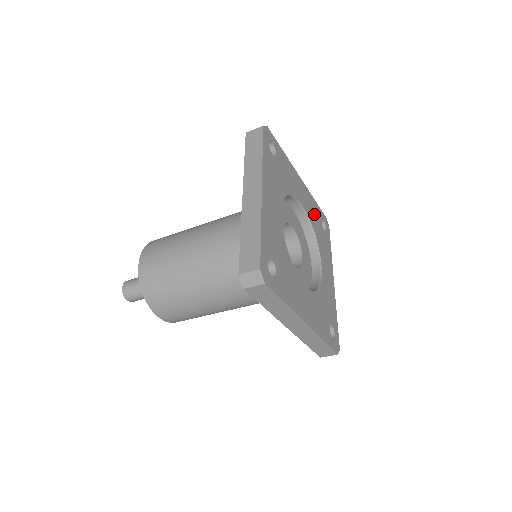
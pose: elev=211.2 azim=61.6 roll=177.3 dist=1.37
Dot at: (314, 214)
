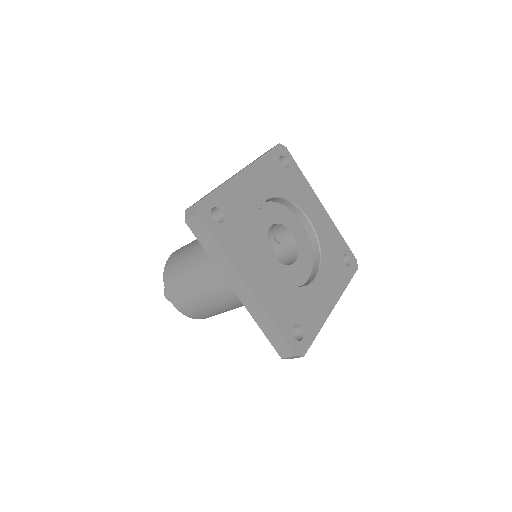
Dot at: (331, 241)
